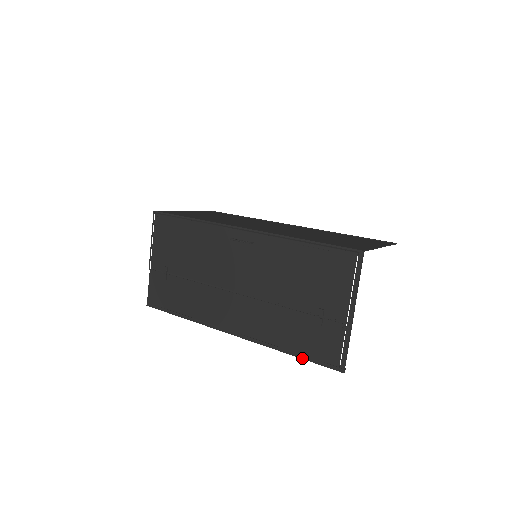
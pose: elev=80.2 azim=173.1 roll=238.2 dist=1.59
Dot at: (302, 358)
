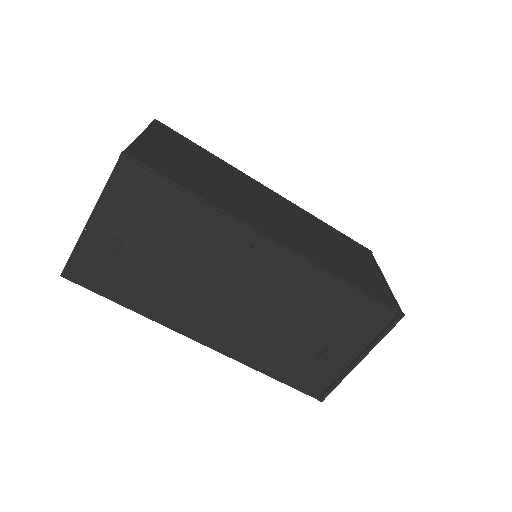
Dot at: (284, 383)
